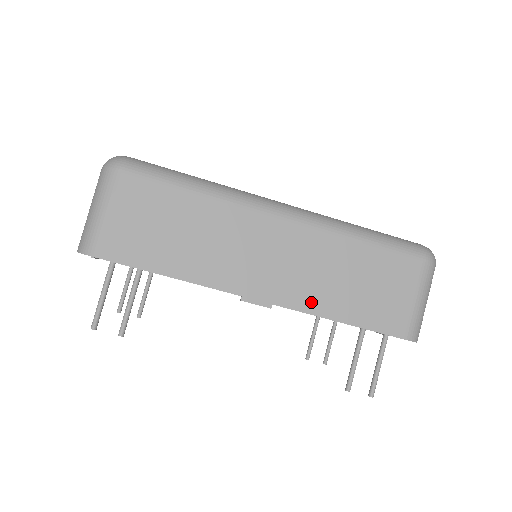
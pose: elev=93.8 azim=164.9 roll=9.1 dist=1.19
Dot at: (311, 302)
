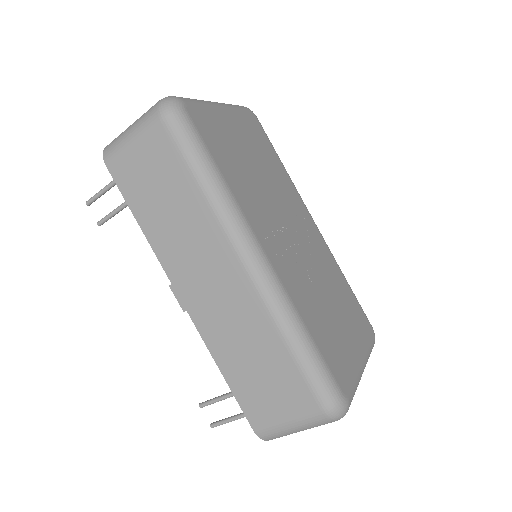
Dot at: (212, 338)
